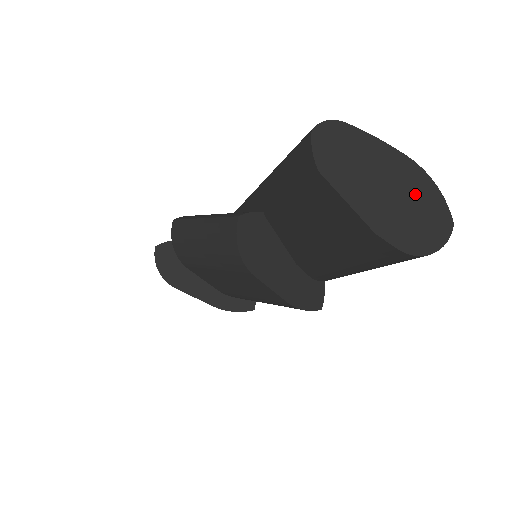
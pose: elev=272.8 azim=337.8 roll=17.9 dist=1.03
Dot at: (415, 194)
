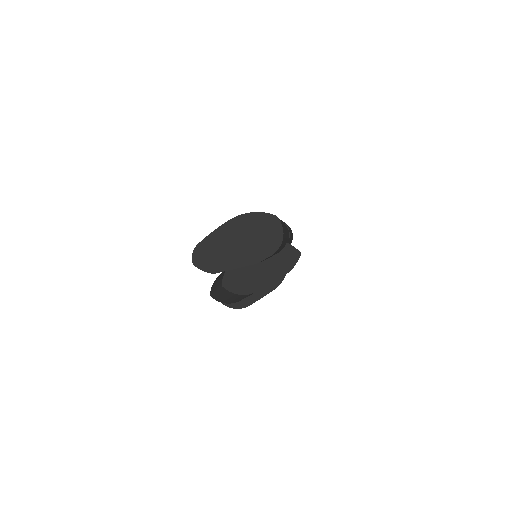
Dot at: (250, 228)
